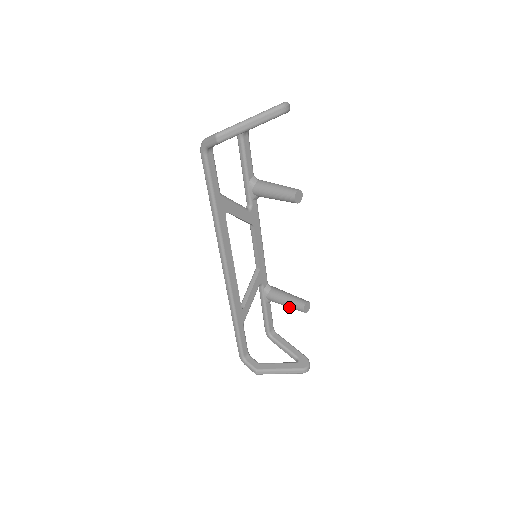
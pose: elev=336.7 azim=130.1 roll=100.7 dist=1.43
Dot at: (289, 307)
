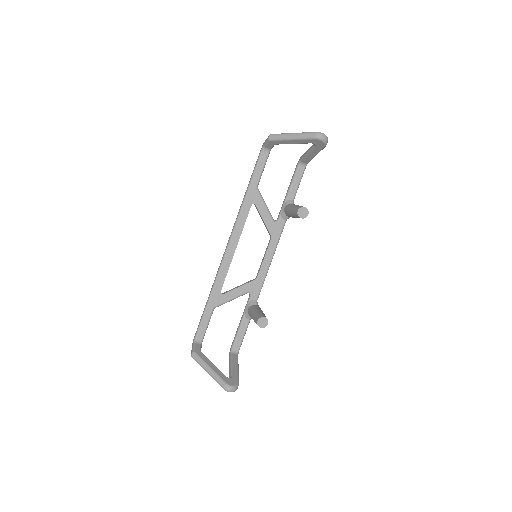
Dot at: (253, 319)
